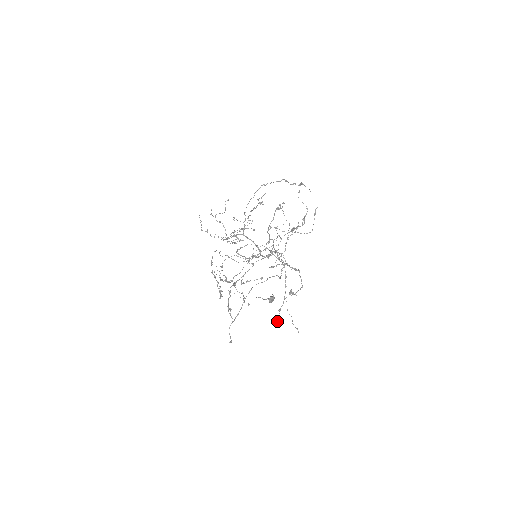
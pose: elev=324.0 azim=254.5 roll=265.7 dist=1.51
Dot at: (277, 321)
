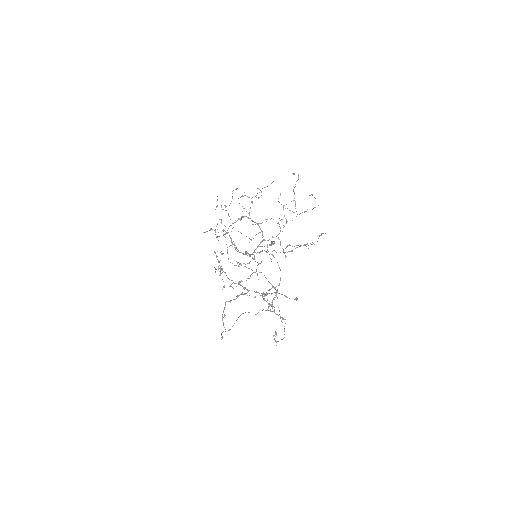
Dot at: occluded
